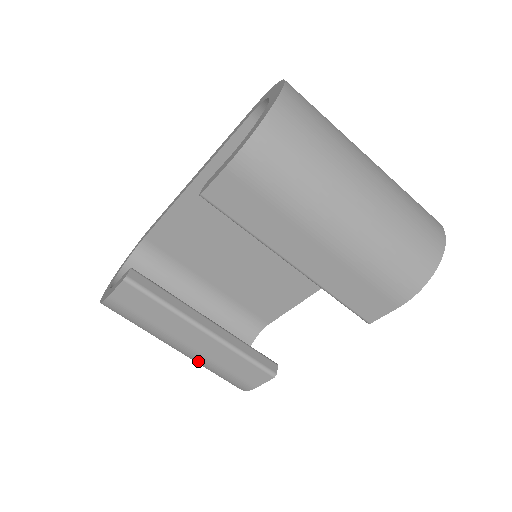
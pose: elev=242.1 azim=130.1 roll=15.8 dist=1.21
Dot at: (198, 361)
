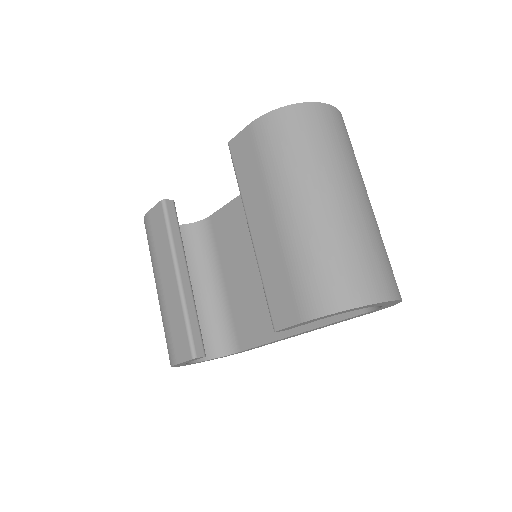
Dot at: (161, 309)
